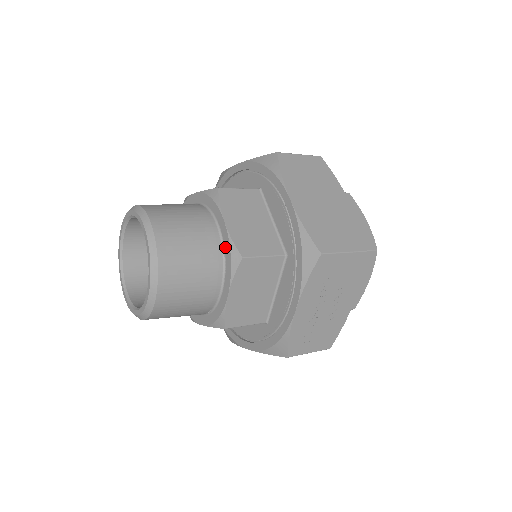
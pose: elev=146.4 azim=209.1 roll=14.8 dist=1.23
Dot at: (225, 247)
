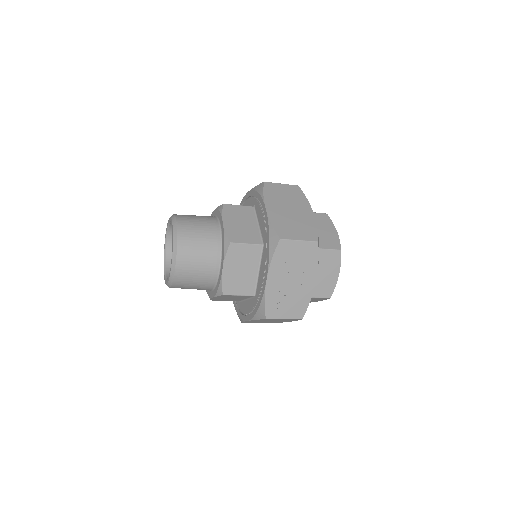
Dot at: (222, 238)
